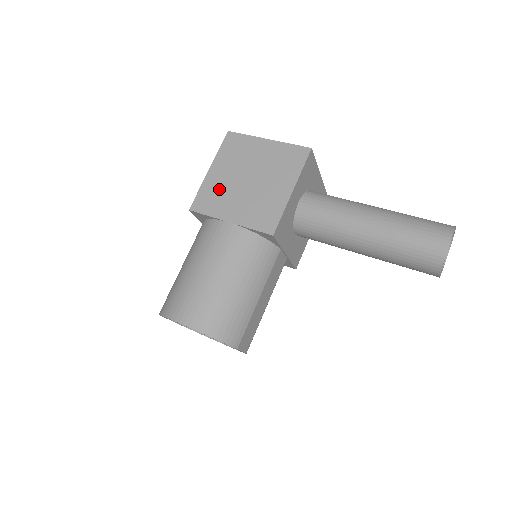
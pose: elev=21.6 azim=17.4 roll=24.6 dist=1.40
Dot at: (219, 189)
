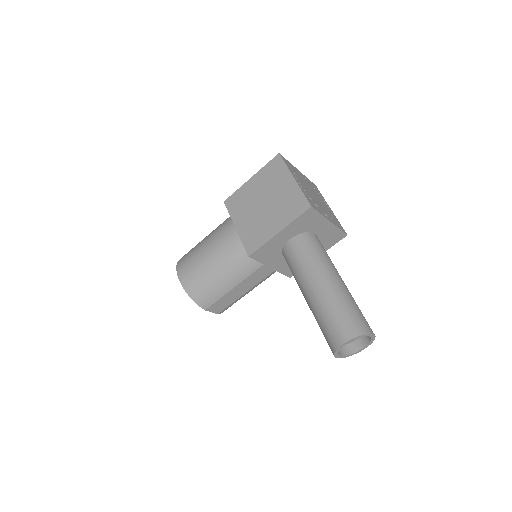
Dot at: (246, 198)
